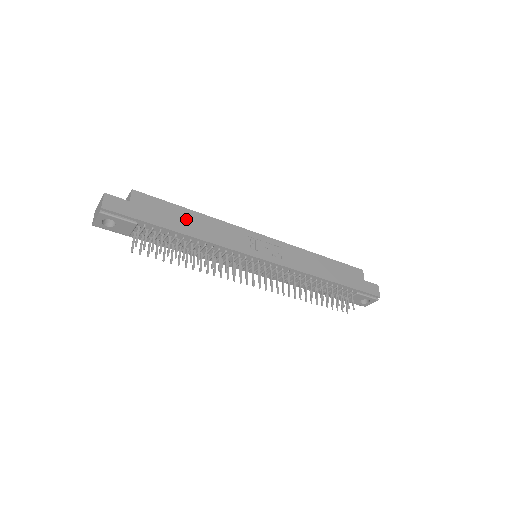
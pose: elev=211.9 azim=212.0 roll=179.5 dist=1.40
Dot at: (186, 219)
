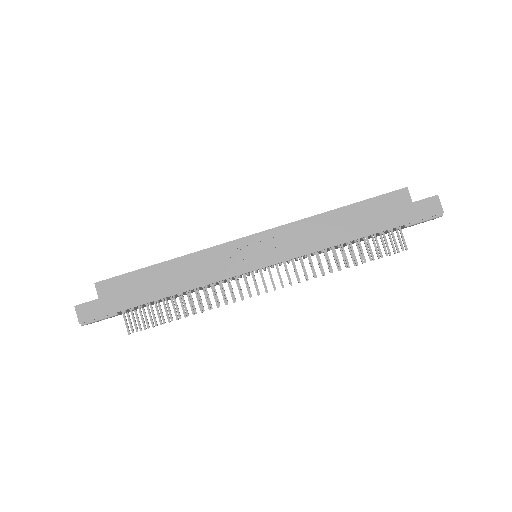
Dot at: (157, 279)
